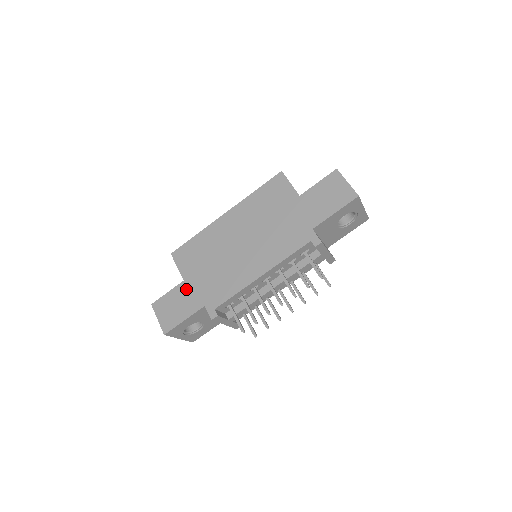
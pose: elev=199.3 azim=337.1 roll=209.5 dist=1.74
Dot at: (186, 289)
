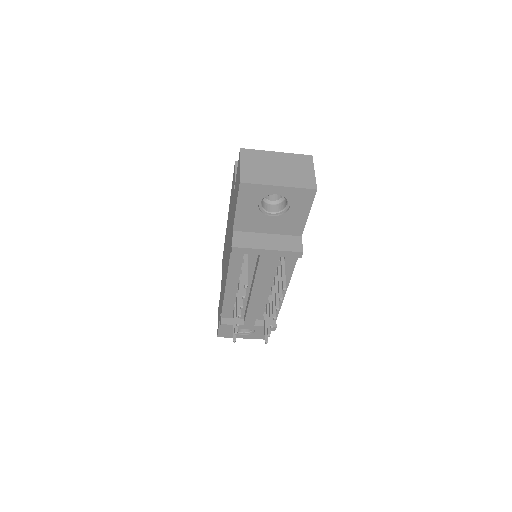
Dot at: occluded
